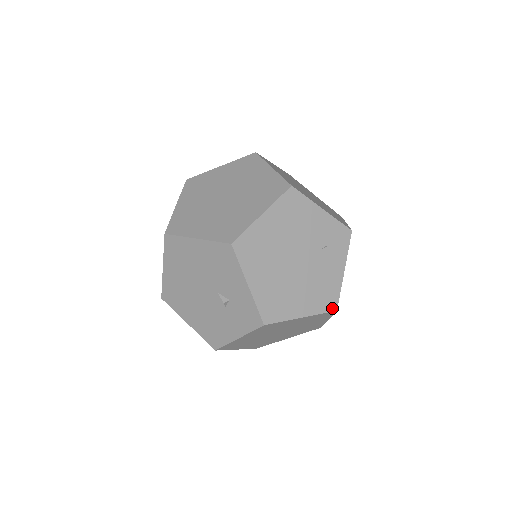
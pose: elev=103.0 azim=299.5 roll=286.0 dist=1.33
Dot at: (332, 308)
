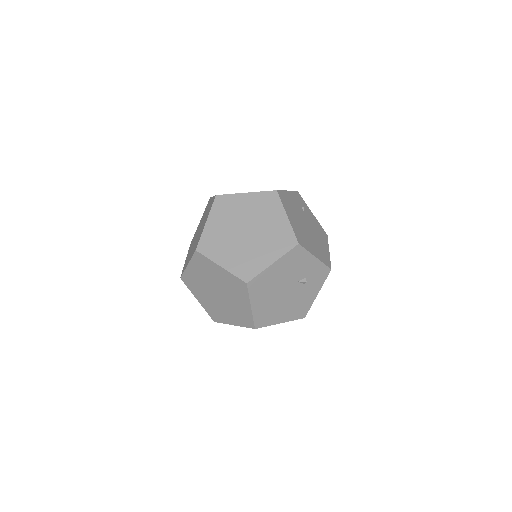
Dot at: (326, 236)
